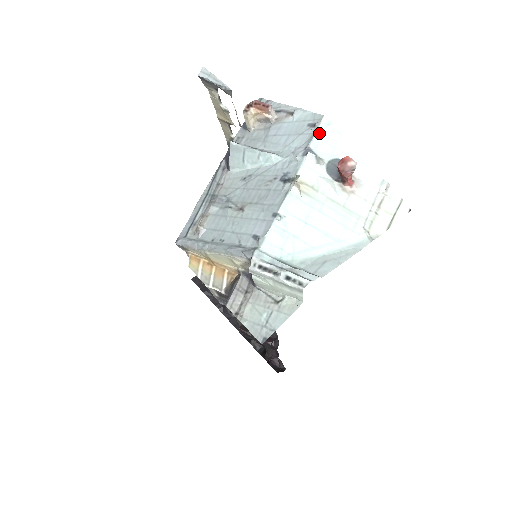
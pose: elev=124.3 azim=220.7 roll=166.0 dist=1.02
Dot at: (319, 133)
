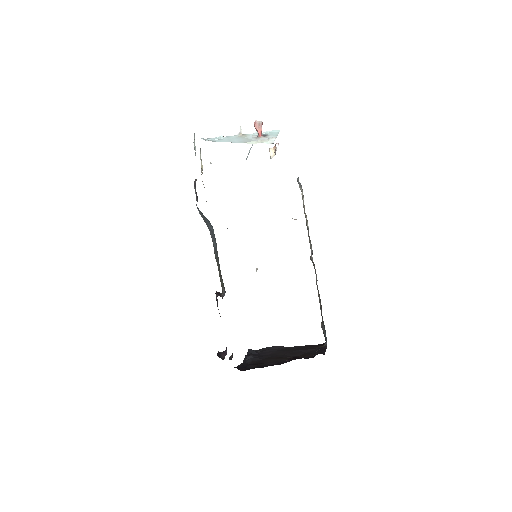
Dot at: (271, 131)
